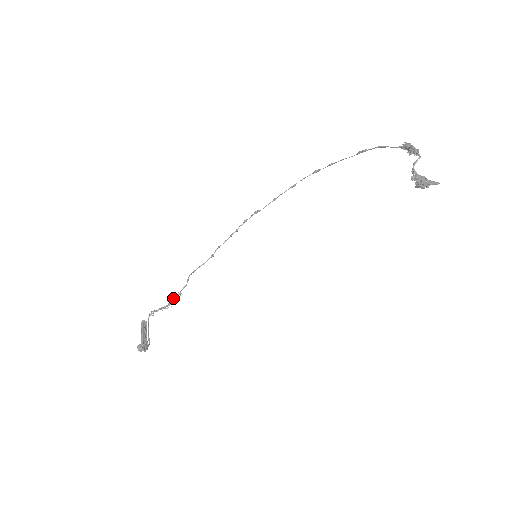
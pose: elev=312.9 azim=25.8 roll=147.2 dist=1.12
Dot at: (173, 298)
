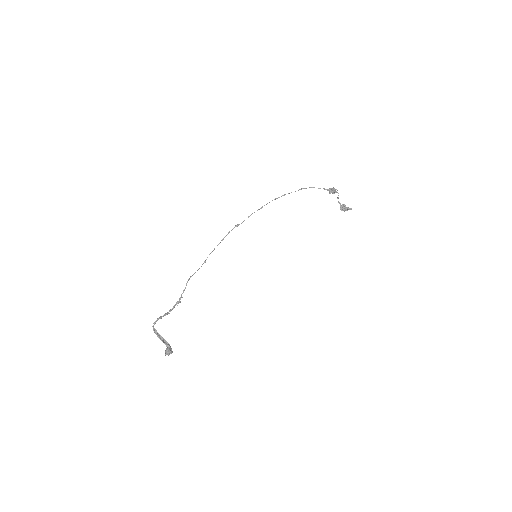
Dot at: (177, 303)
